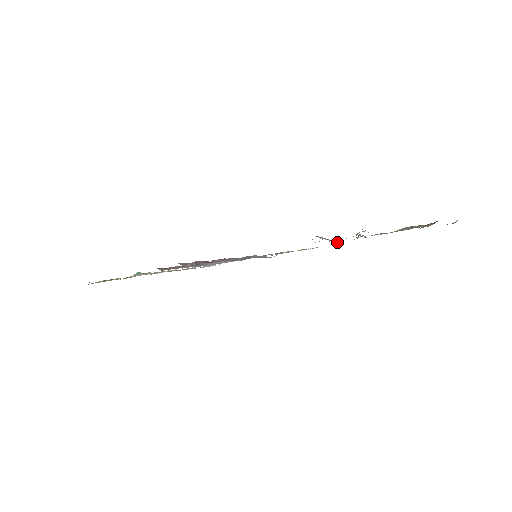
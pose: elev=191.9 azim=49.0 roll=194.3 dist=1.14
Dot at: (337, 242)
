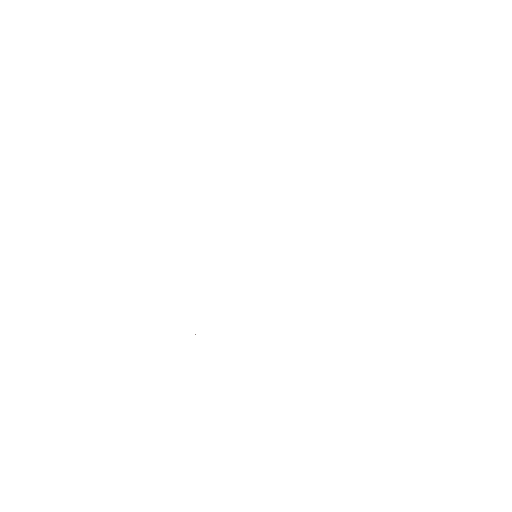
Dot at: occluded
